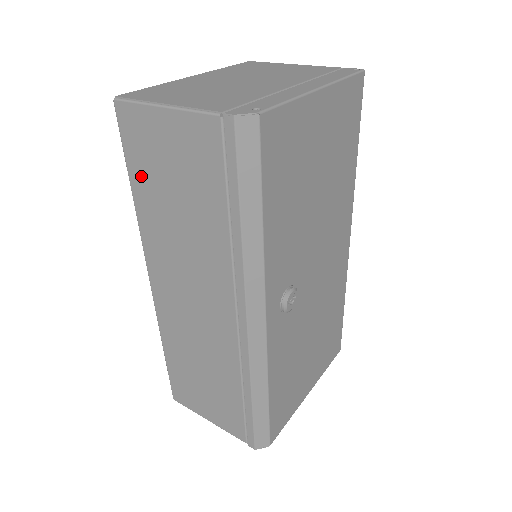
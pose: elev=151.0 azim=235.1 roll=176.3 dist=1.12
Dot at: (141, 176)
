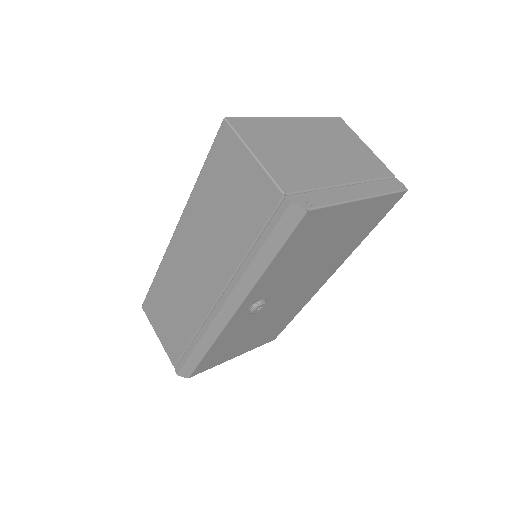
Dot at: (211, 175)
